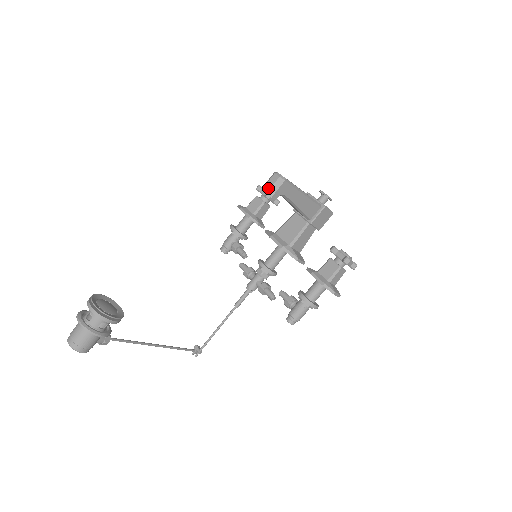
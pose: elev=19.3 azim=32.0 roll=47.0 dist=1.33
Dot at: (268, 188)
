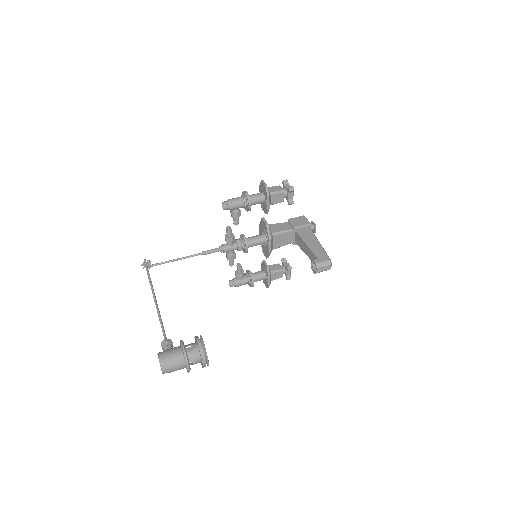
Dot at: (320, 271)
